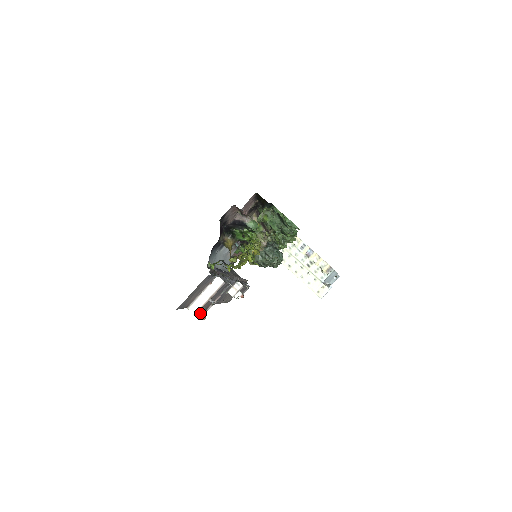
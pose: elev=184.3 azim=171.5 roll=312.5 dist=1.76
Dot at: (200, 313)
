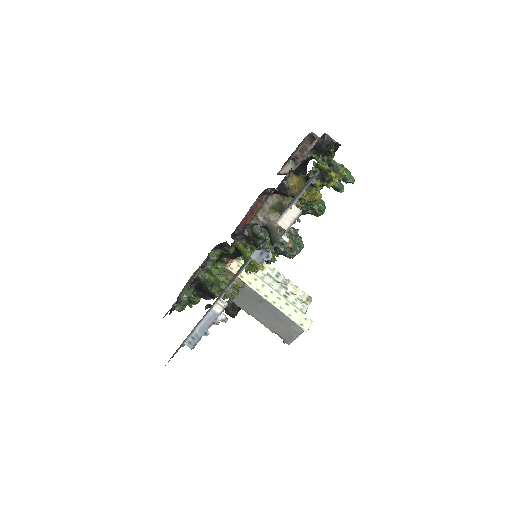
Dot at: (285, 236)
